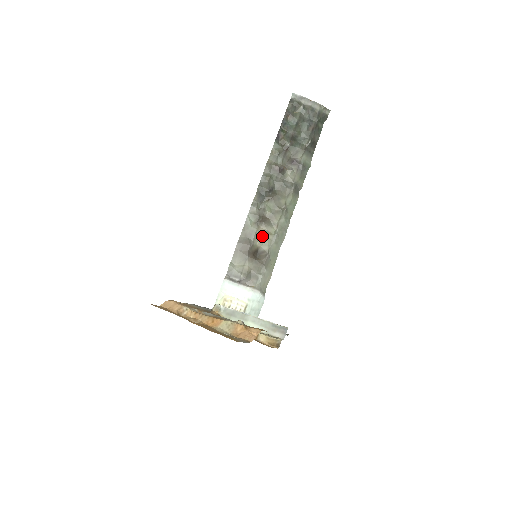
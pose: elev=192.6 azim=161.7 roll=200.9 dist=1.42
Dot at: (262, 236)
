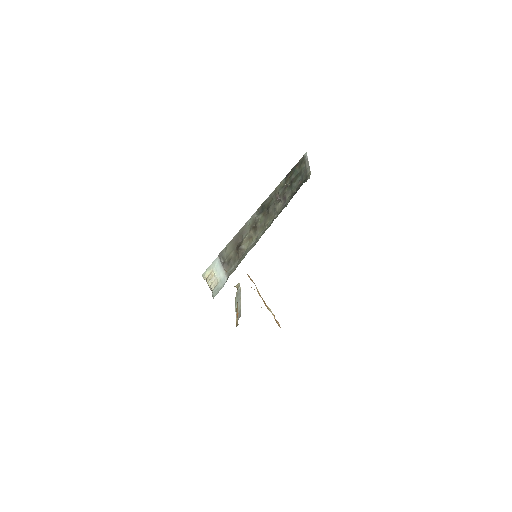
Dot at: (248, 238)
